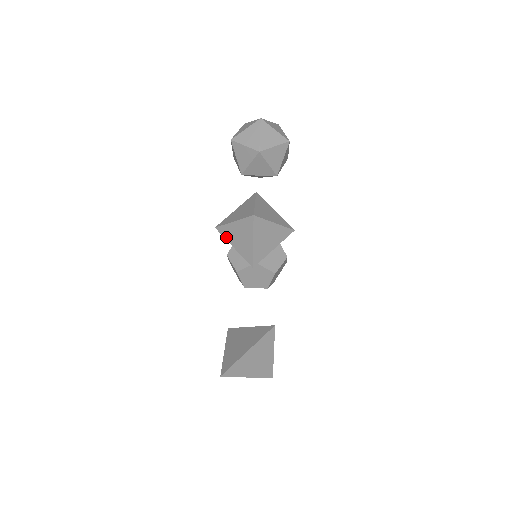
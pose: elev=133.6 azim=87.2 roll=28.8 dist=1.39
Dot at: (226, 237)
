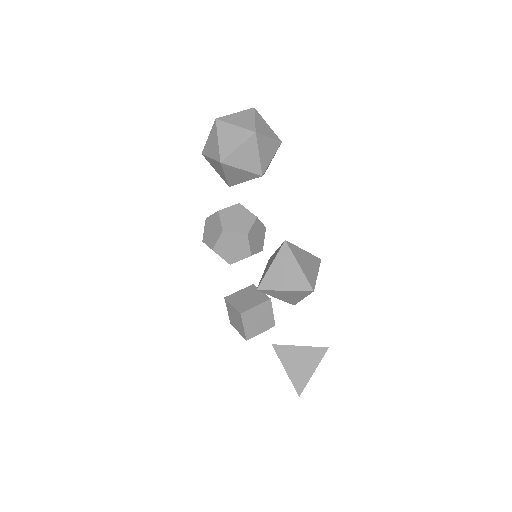
Dot at: (269, 294)
